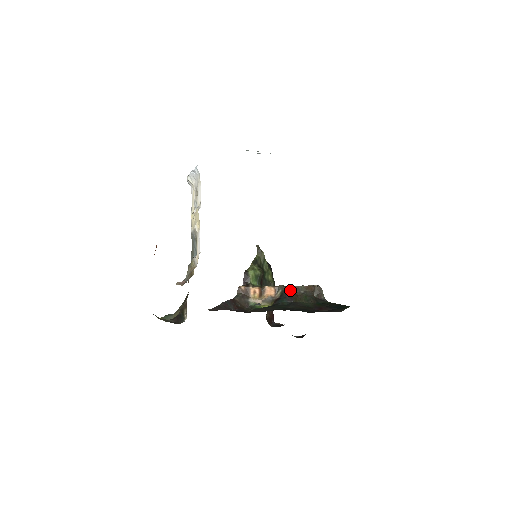
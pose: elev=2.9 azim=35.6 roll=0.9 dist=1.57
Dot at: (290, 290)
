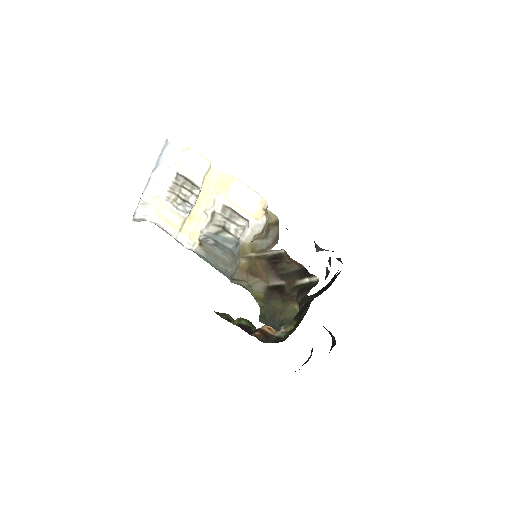
Dot at: occluded
